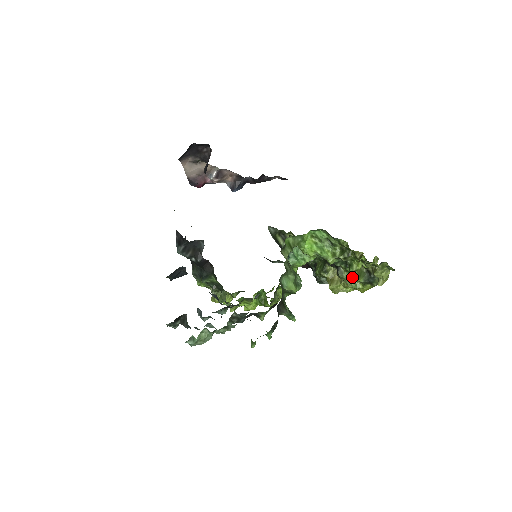
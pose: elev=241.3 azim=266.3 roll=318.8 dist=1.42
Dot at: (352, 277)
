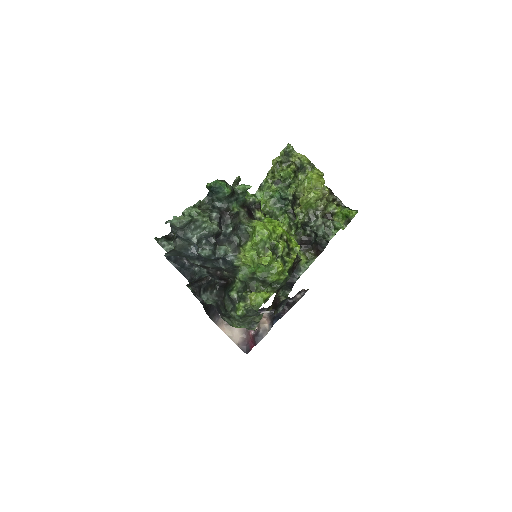
Dot at: (298, 183)
